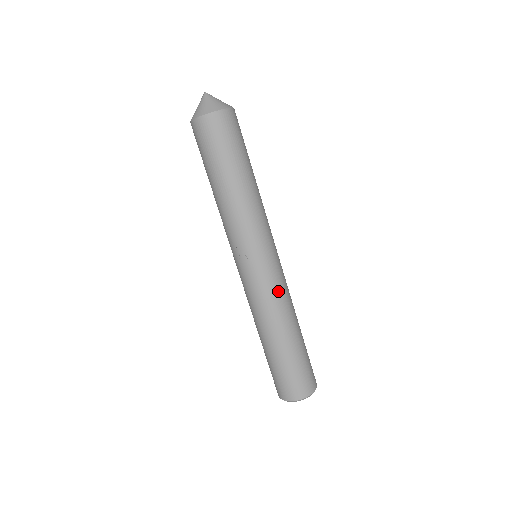
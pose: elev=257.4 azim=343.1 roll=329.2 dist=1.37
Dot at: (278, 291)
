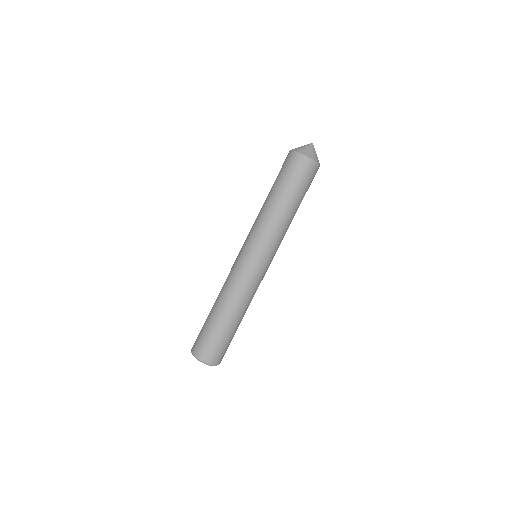
Dot at: (257, 288)
